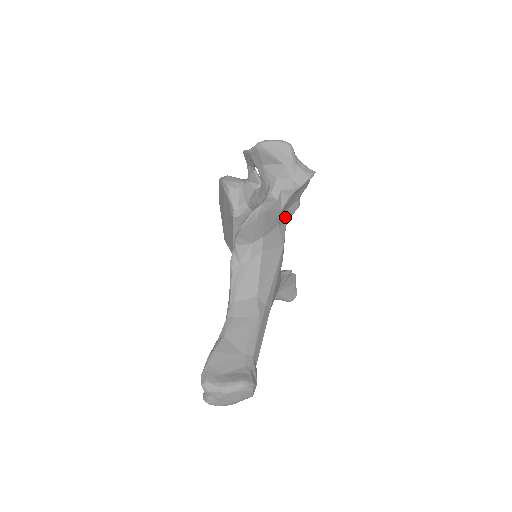
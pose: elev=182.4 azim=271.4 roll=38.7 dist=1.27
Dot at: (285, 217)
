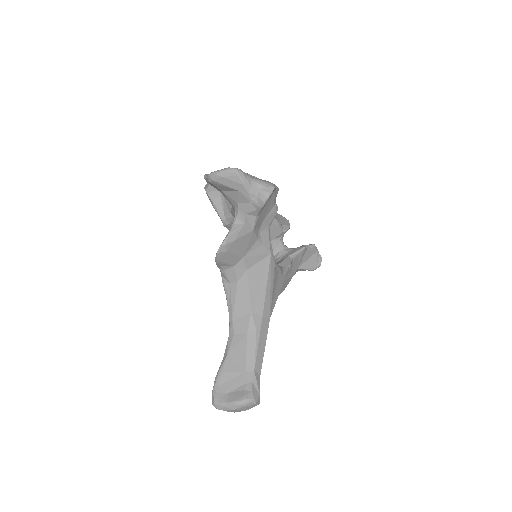
Dot at: (264, 227)
